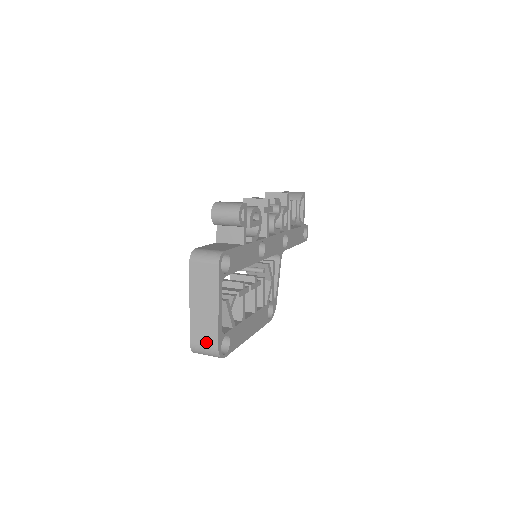
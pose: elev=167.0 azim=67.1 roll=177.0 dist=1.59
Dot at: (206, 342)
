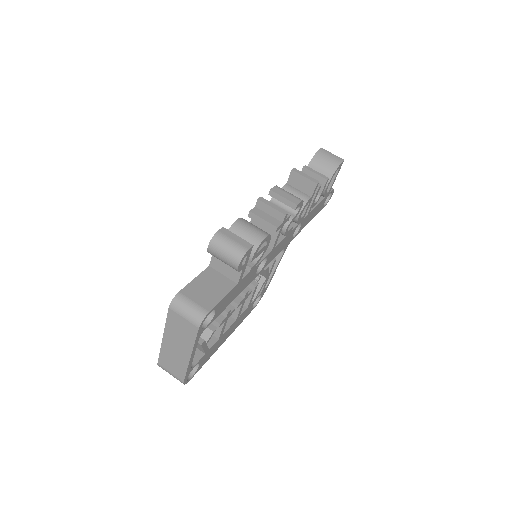
Dot at: (173, 371)
